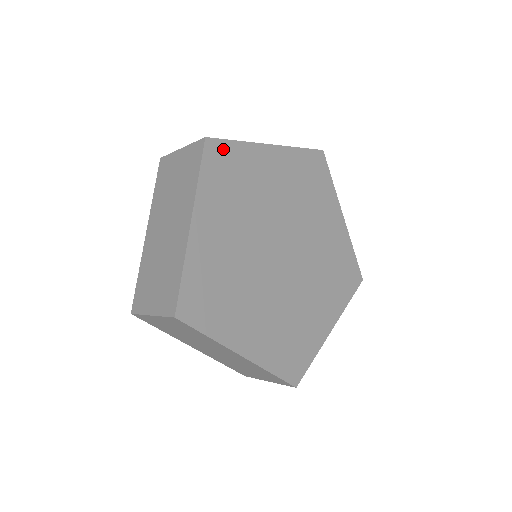
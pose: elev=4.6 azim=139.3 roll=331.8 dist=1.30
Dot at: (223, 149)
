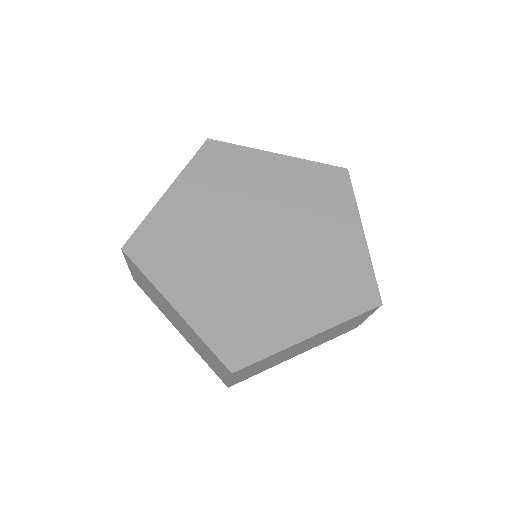
Dot at: (222, 148)
